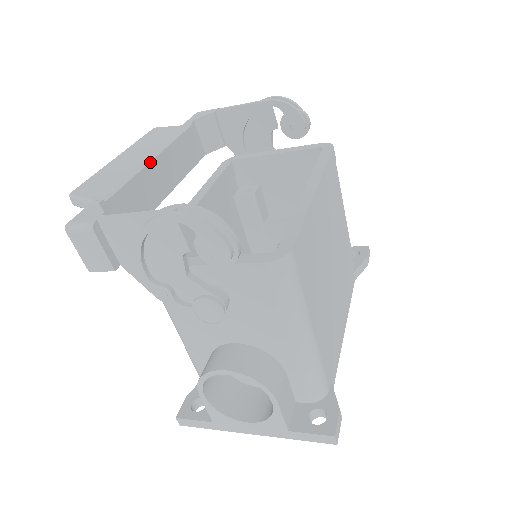
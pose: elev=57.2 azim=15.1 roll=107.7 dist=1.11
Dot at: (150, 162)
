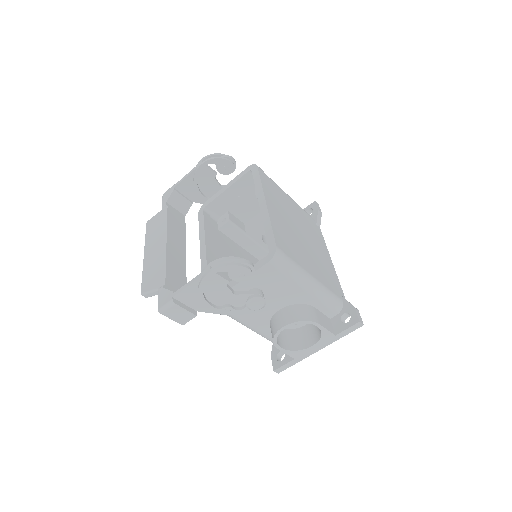
Dot at: (166, 247)
